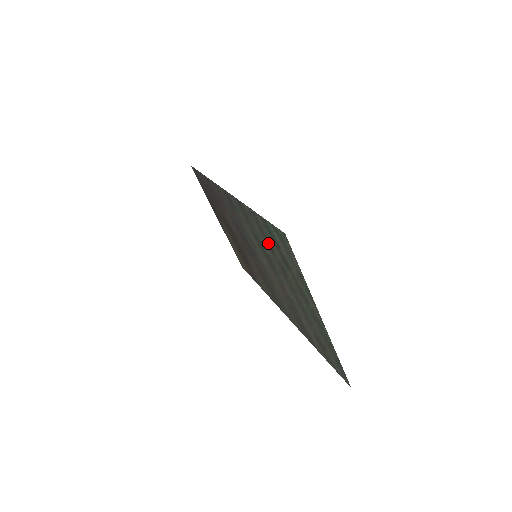
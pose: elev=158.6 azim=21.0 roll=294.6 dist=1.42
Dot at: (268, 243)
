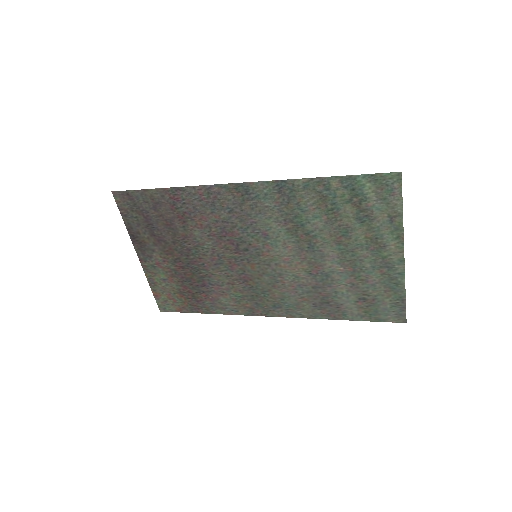
Dot at: (330, 210)
